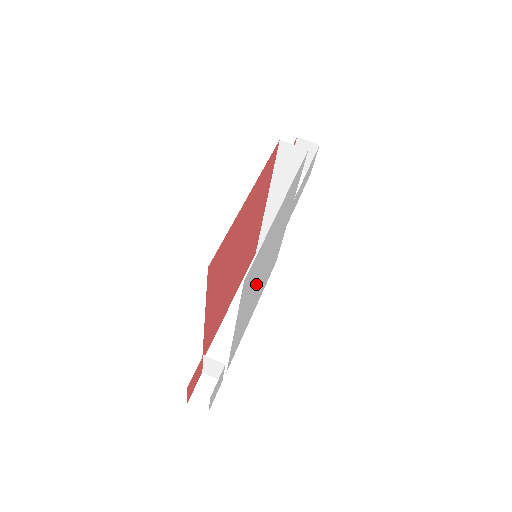
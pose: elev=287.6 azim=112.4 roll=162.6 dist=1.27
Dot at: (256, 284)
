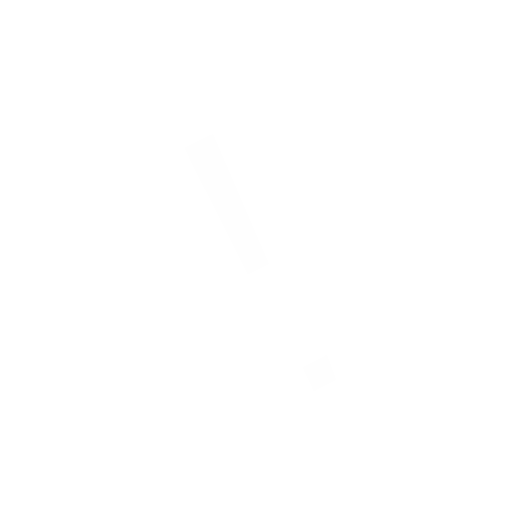
Dot at: occluded
